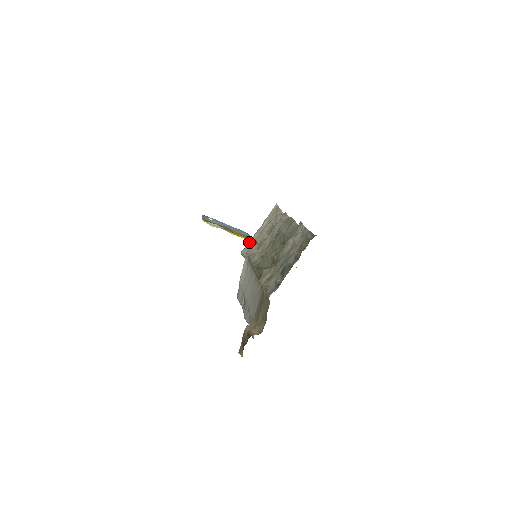
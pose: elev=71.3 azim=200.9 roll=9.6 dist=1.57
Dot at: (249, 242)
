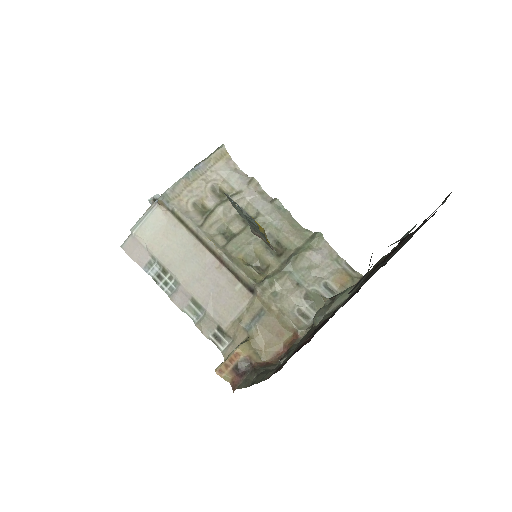
Dot at: (175, 186)
